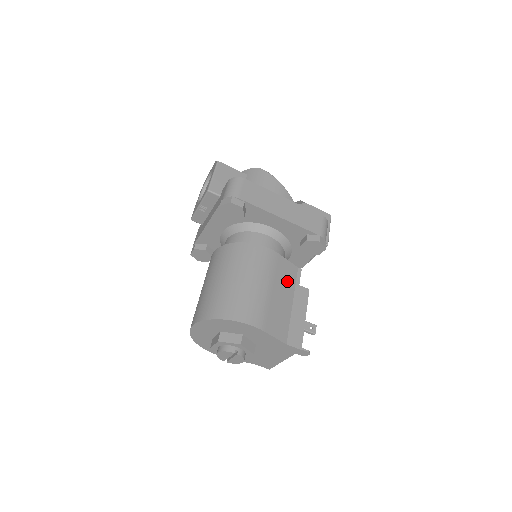
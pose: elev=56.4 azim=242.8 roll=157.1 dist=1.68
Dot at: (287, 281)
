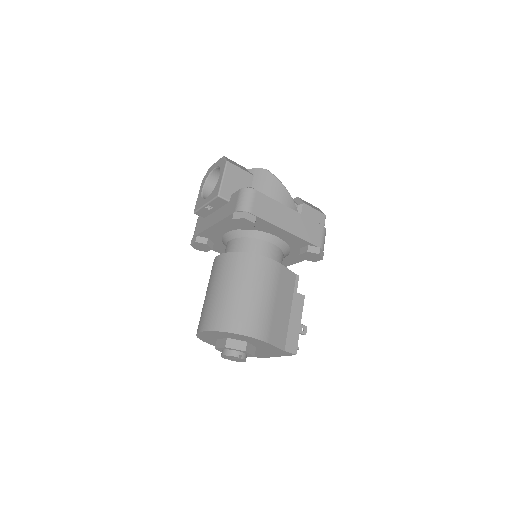
Dot at: (287, 290)
